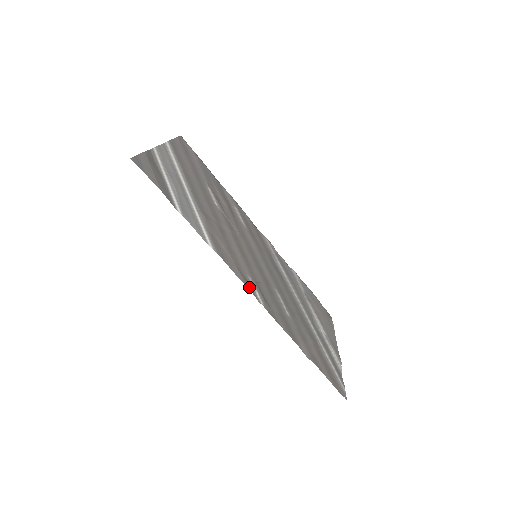
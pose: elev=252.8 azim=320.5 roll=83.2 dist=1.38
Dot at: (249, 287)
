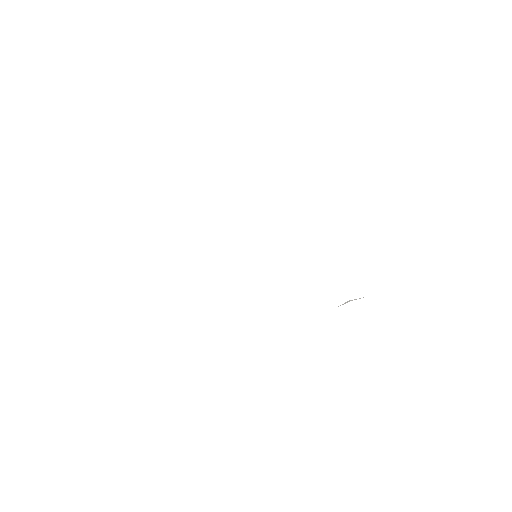
Dot at: occluded
